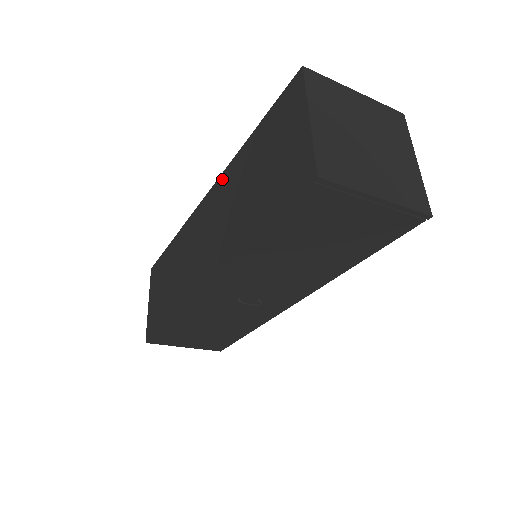
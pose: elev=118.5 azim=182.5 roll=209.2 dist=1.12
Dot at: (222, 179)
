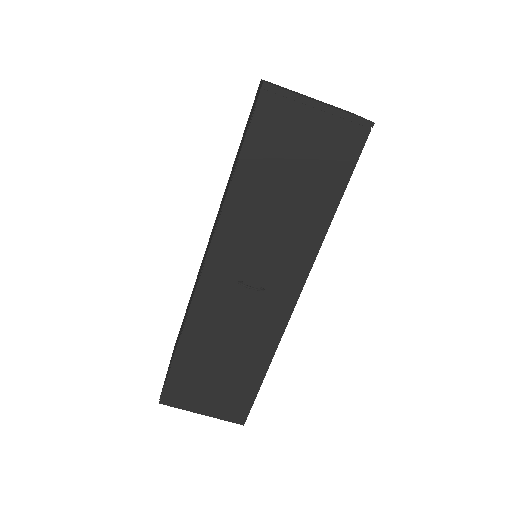
Dot at: occluded
